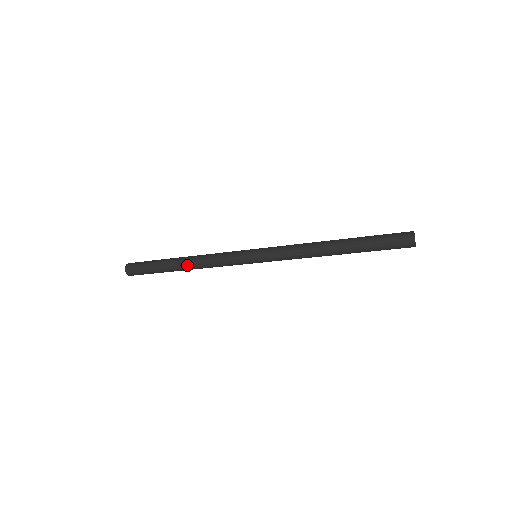
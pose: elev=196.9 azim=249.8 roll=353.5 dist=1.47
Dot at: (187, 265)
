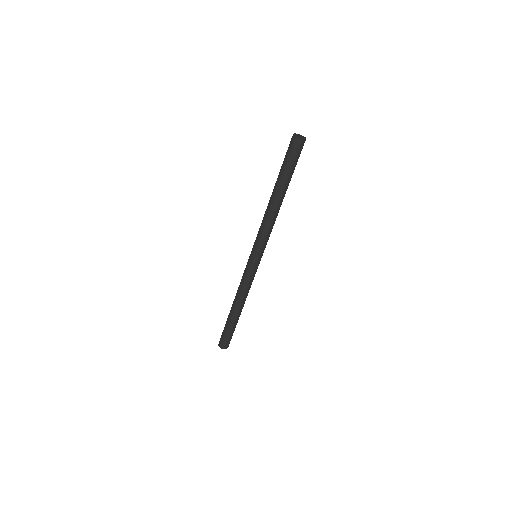
Dot at: (236, 306)
